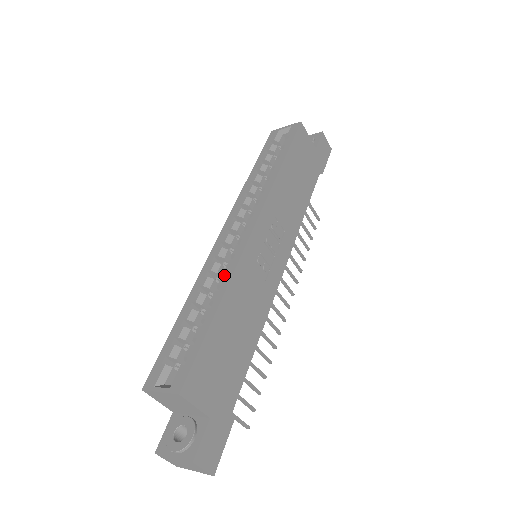
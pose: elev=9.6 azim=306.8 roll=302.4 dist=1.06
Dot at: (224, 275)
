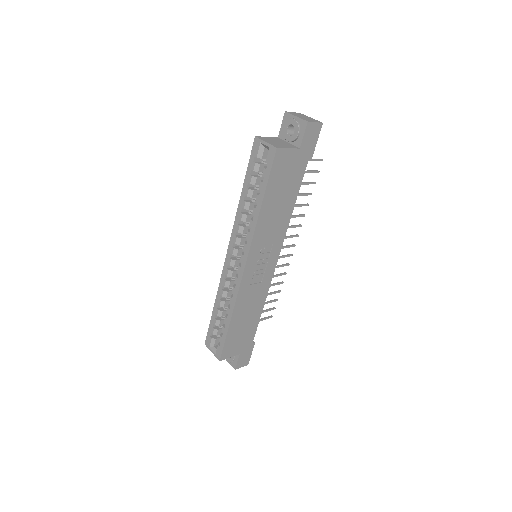
Dot at: (231, 299)
